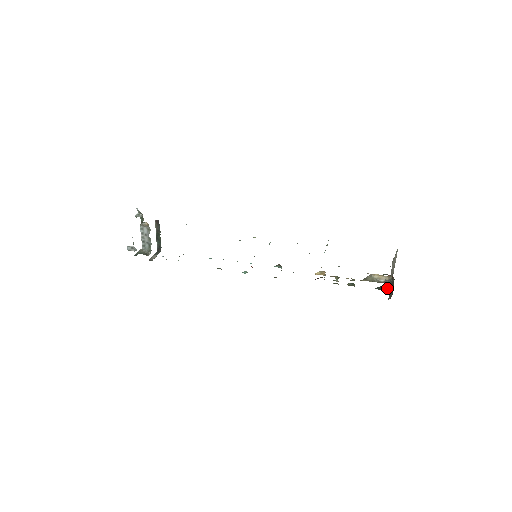
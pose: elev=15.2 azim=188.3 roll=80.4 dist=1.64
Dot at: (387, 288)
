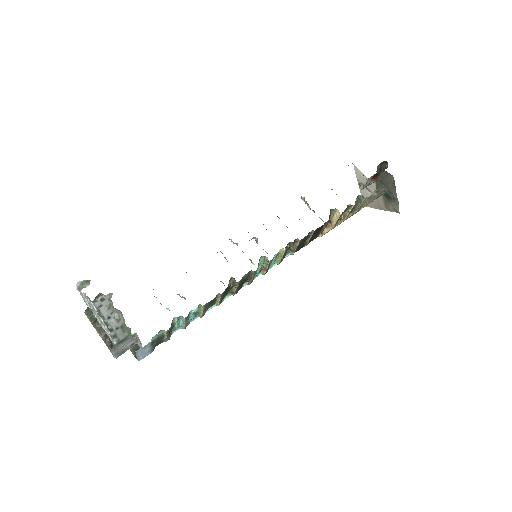
Dot at: (383, 167)
